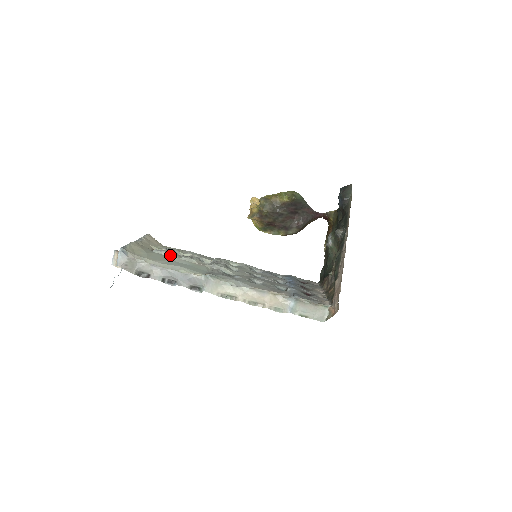
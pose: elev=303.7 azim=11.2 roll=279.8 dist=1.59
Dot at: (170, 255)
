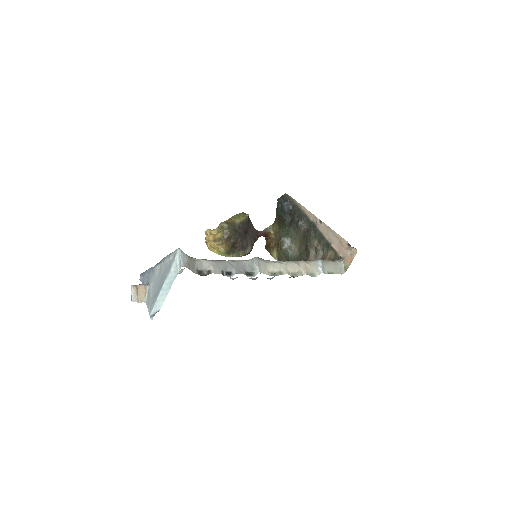
Dot at: occluded
